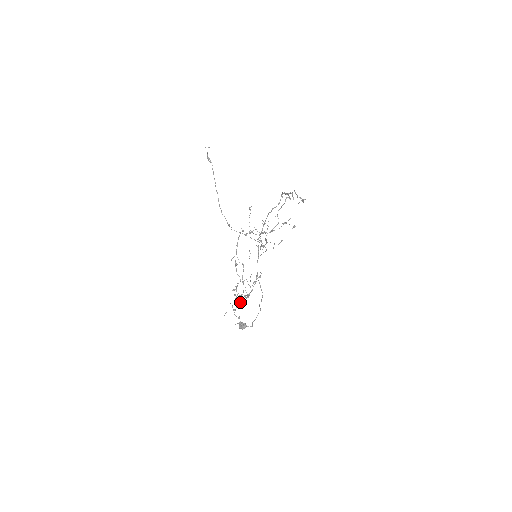
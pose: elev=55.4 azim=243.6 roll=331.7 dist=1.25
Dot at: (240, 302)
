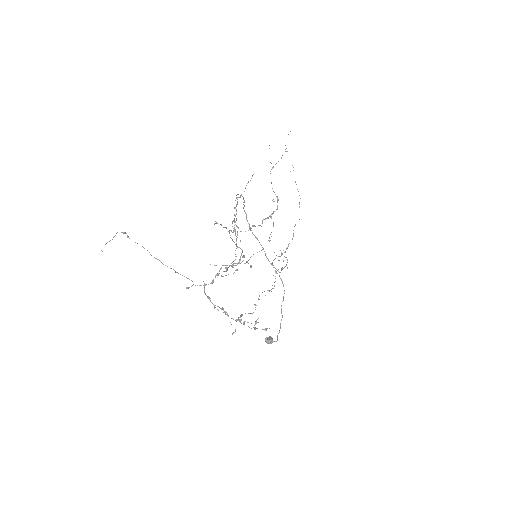
Dot at: occluded
